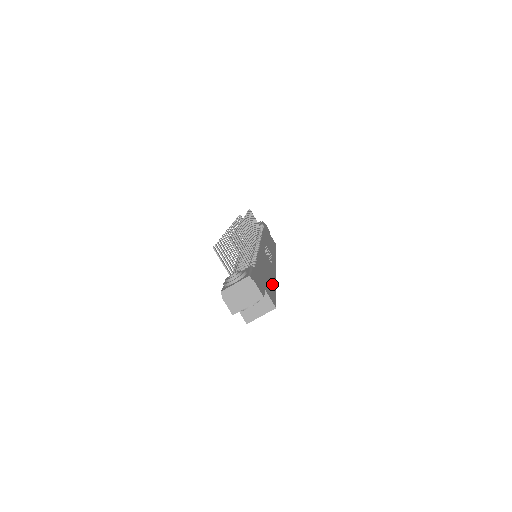
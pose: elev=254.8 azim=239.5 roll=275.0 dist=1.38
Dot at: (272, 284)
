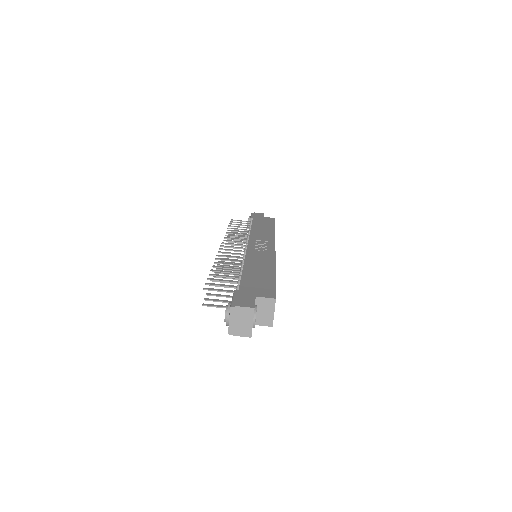
Dot at: (268, 277)
